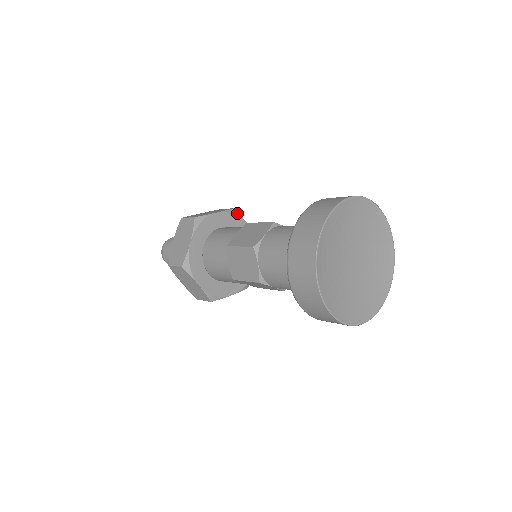
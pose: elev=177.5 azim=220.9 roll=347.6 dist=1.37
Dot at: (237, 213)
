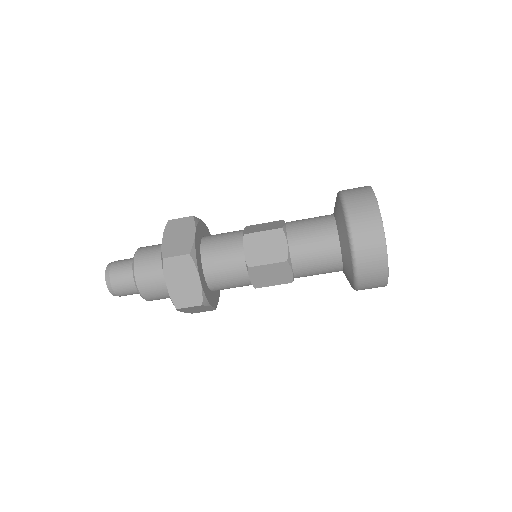
Dot at: occluded
